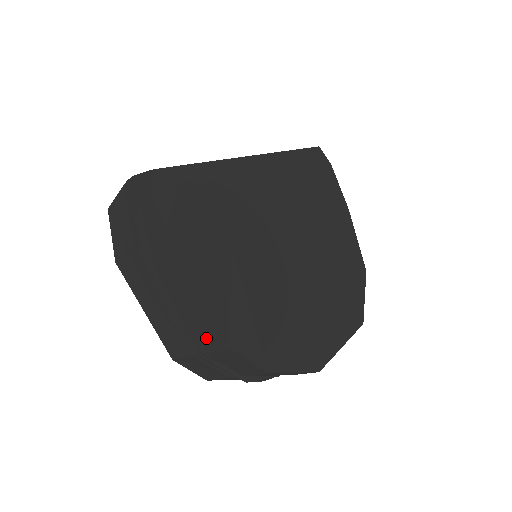
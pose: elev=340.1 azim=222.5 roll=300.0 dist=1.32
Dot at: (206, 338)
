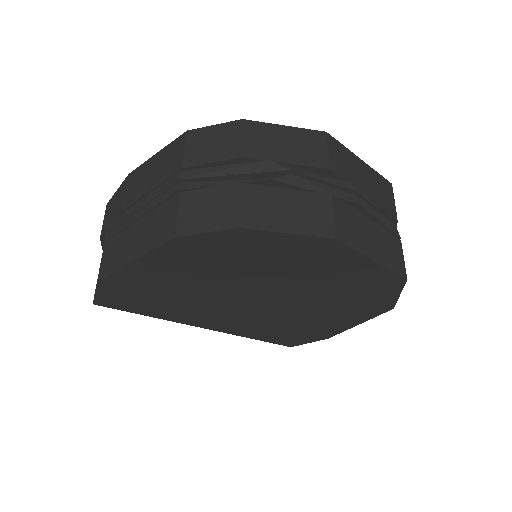
Dot at: (173, 161)
